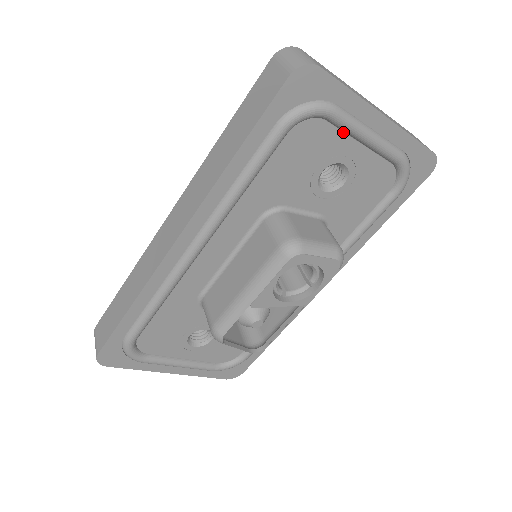
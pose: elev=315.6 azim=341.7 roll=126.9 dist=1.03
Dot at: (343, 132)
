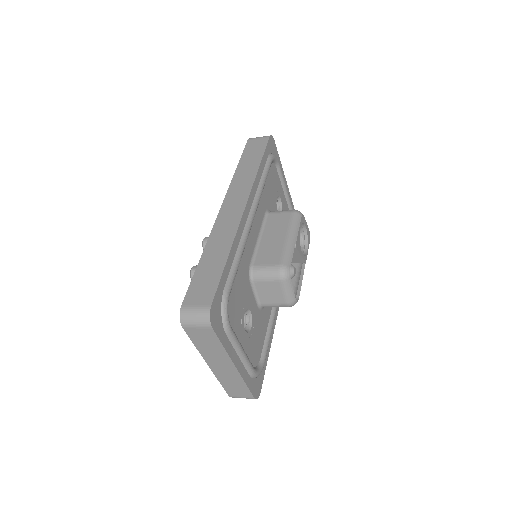
Dot at: (279, 179)
